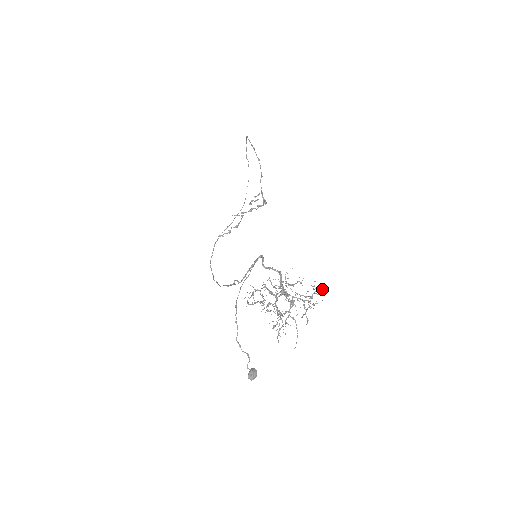
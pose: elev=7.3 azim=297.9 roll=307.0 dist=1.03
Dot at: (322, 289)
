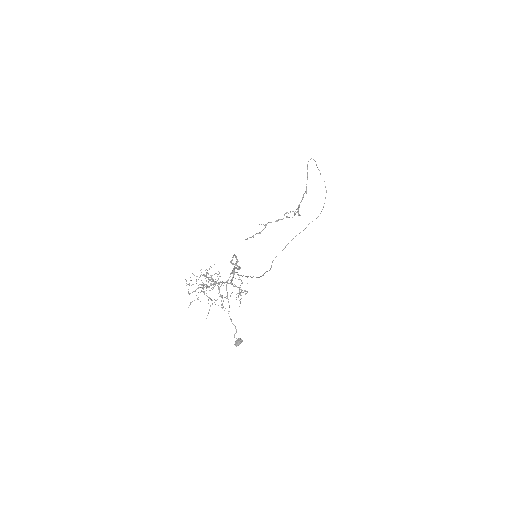
Dot at: occluded
